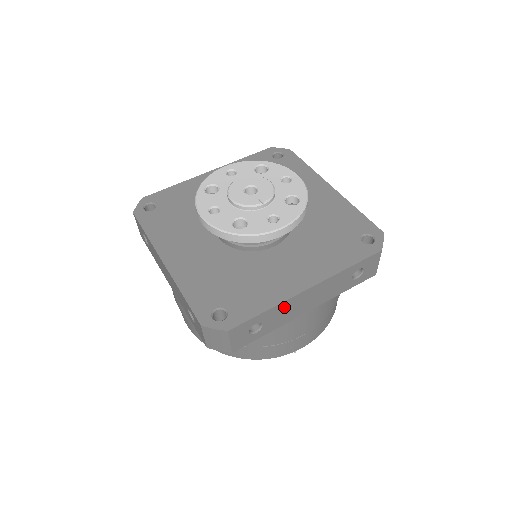
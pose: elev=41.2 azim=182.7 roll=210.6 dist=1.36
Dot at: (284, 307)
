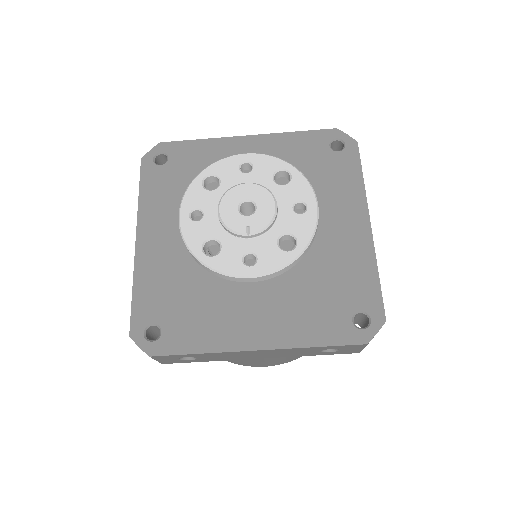
Dot at: (223, 354)
